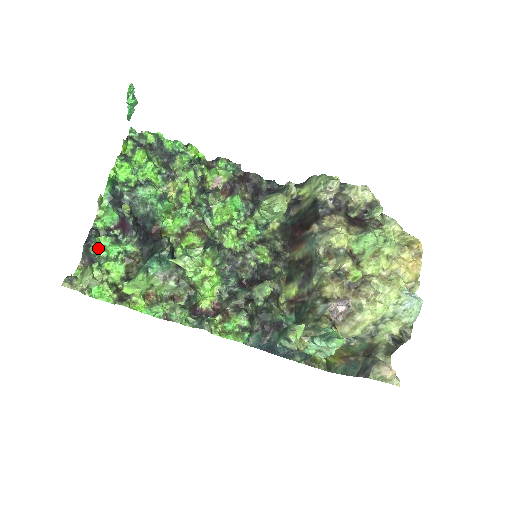
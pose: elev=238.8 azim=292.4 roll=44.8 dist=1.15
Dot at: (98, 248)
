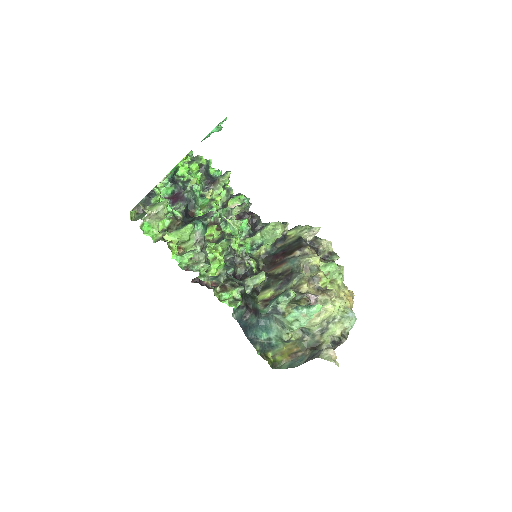
Dot at: (158, 201)
